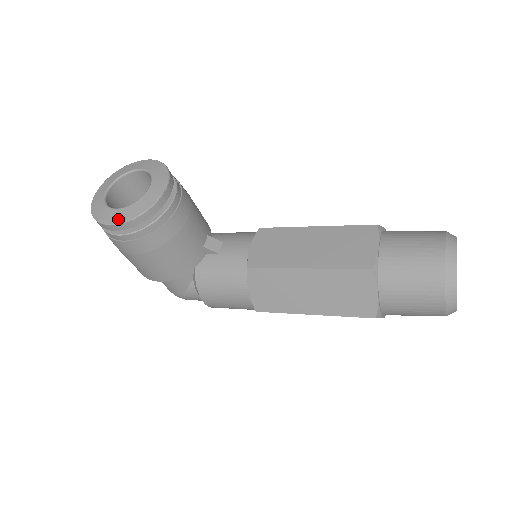
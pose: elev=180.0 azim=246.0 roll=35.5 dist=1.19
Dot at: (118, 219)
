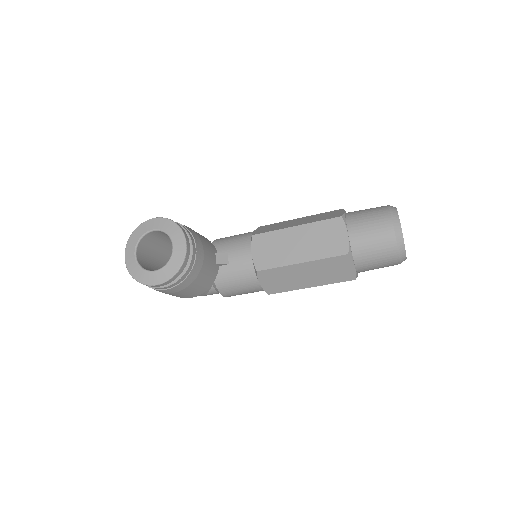
Dot at: (160, 280)
